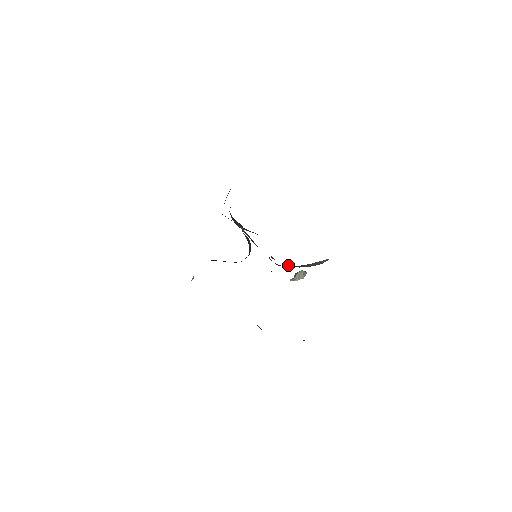
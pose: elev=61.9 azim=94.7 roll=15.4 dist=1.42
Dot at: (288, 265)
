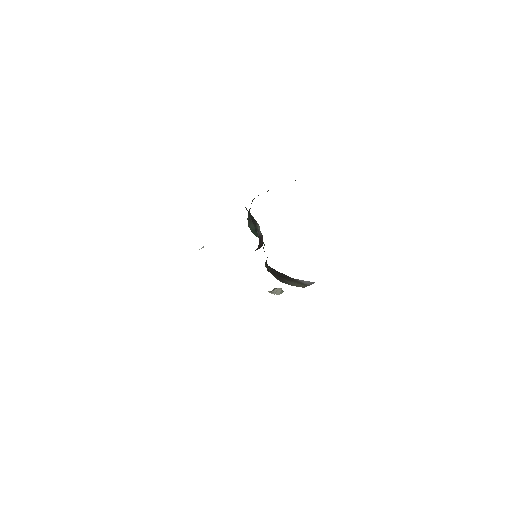
Dot at: occluded
